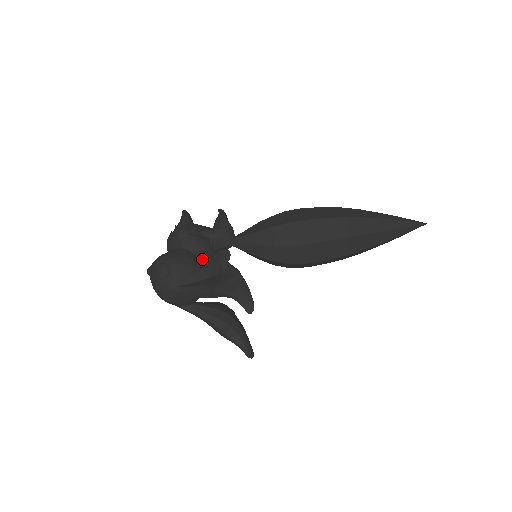
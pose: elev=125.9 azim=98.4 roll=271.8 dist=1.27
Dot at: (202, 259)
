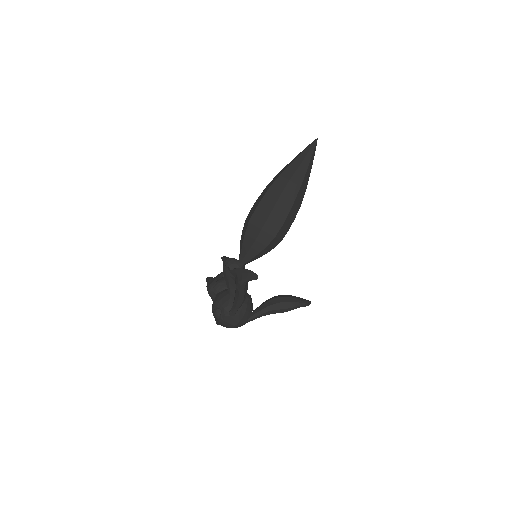
Dot at: occluded
